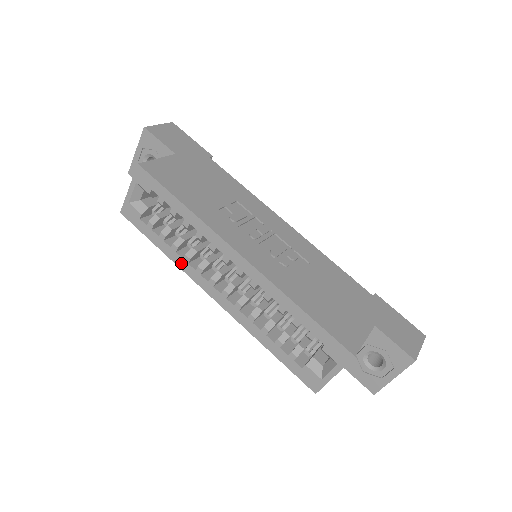
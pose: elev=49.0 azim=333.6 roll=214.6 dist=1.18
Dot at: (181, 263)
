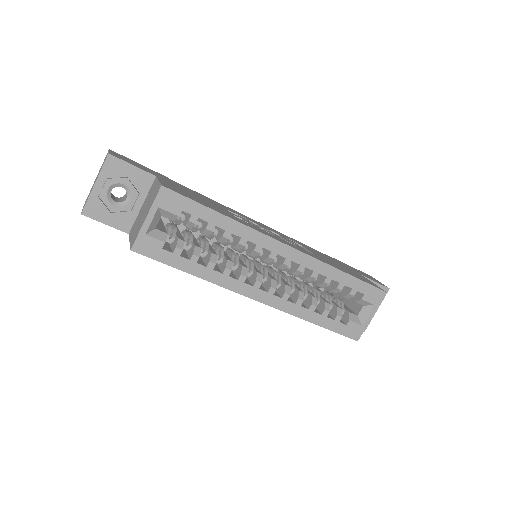
Dot at: (220, 279)
